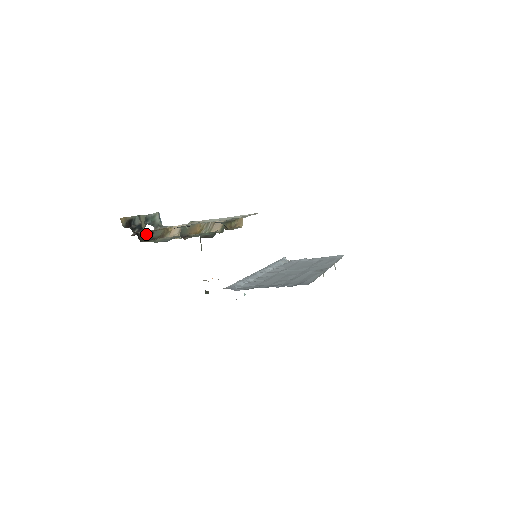
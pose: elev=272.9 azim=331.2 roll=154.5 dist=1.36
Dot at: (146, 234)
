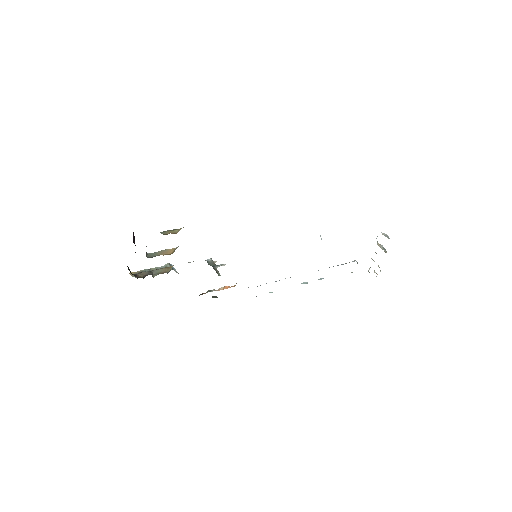
Dot at: (144, 273)
